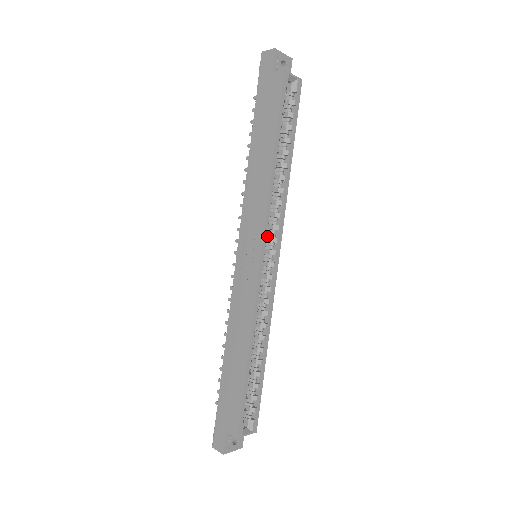
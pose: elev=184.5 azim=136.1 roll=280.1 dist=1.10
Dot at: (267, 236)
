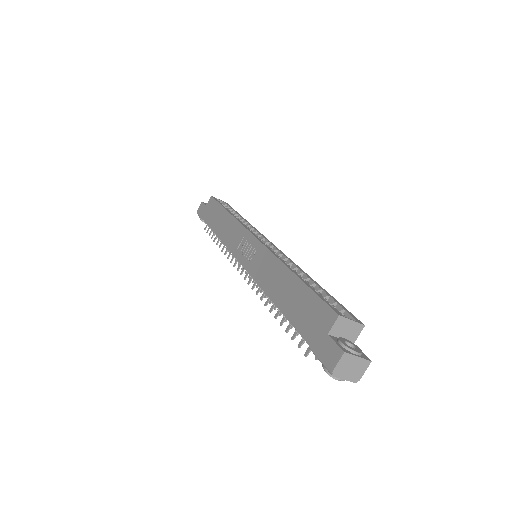
Dot at: occluded
